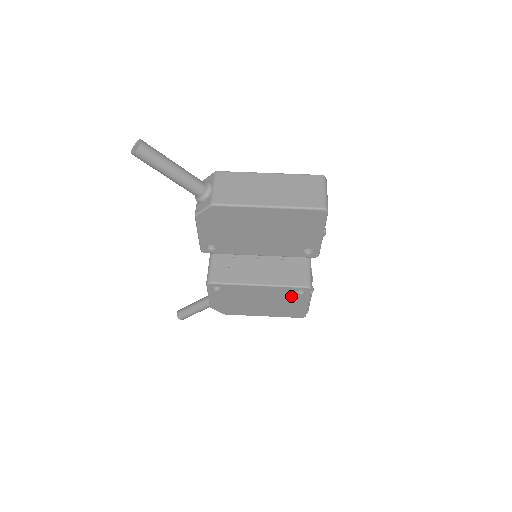
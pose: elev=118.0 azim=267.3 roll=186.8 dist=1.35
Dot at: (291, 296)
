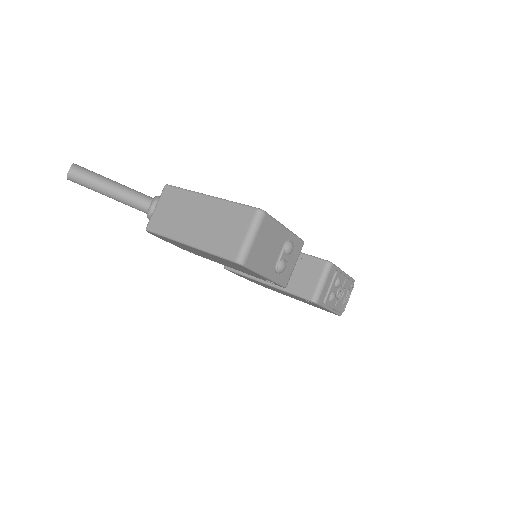
Dot at: (304, 300)
